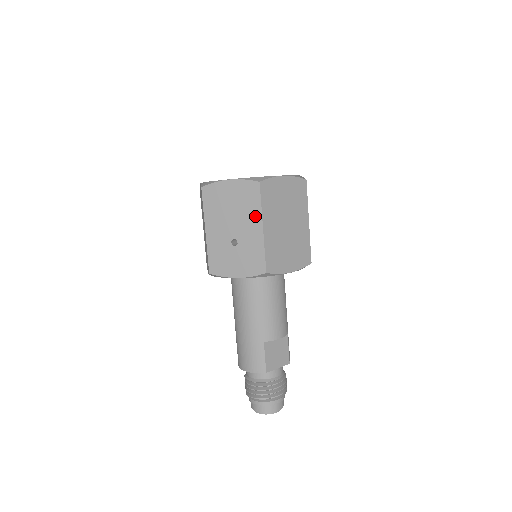
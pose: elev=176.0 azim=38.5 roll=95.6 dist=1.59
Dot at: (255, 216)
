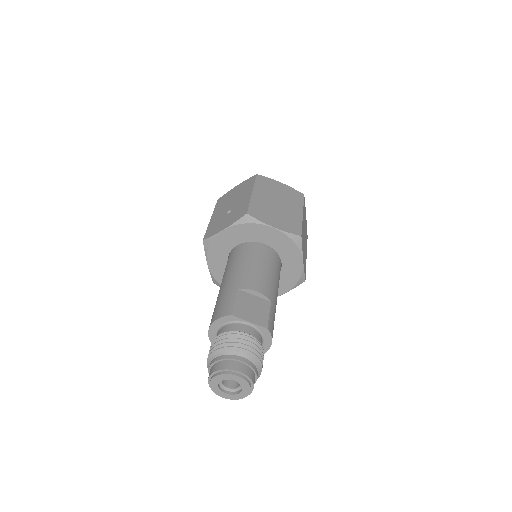
Dot at: (248, 190)
